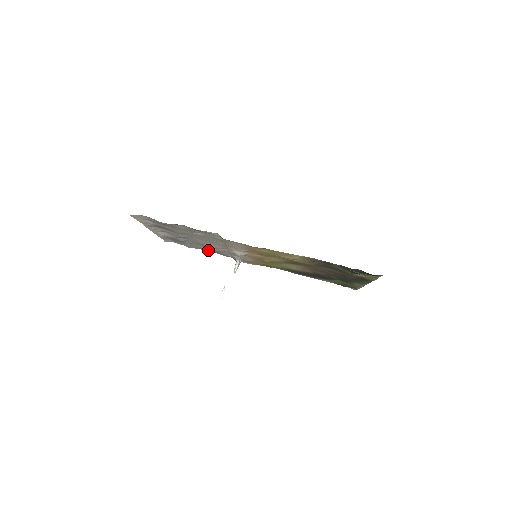
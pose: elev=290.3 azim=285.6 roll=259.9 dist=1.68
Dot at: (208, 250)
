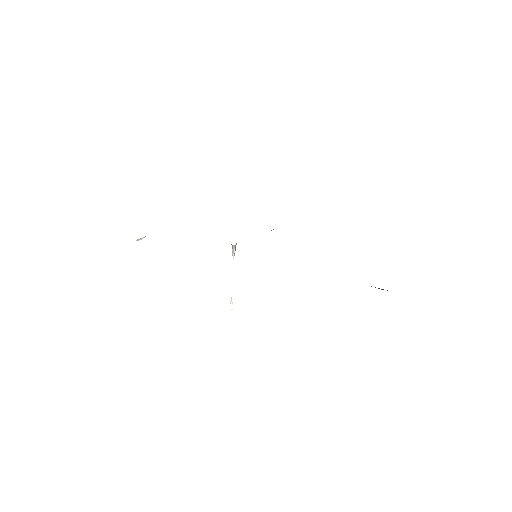
Dot at: occluded
